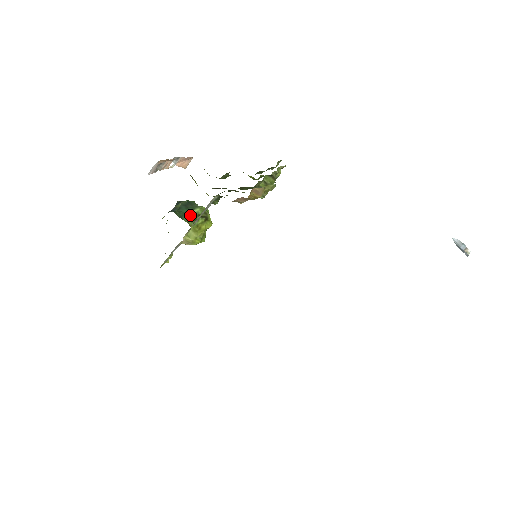
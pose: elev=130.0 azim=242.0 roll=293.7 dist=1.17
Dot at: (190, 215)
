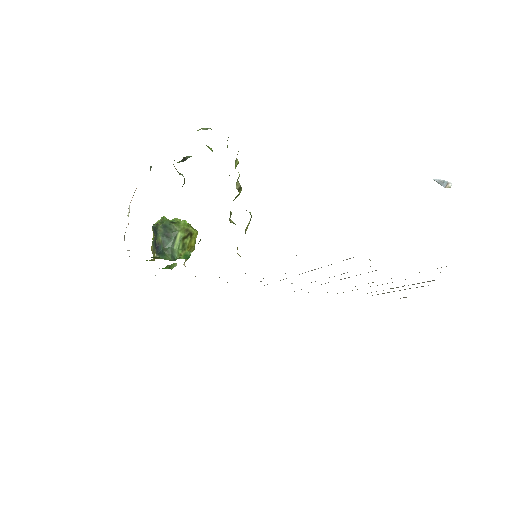
Dot at: (177, 246)
